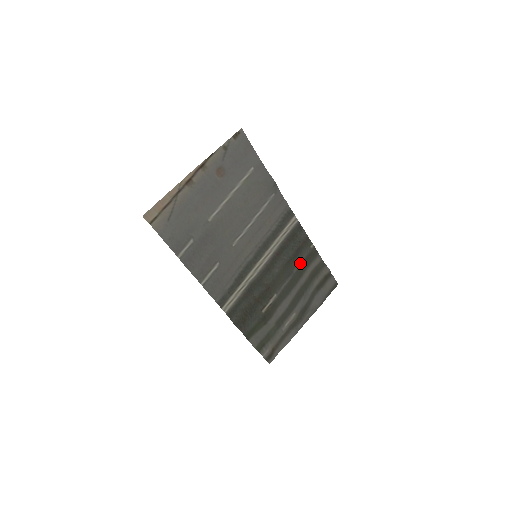
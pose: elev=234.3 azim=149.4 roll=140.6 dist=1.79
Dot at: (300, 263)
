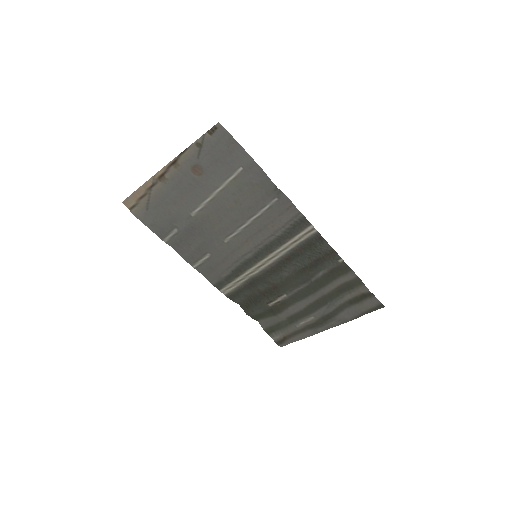
Dot at: (322, 273)
